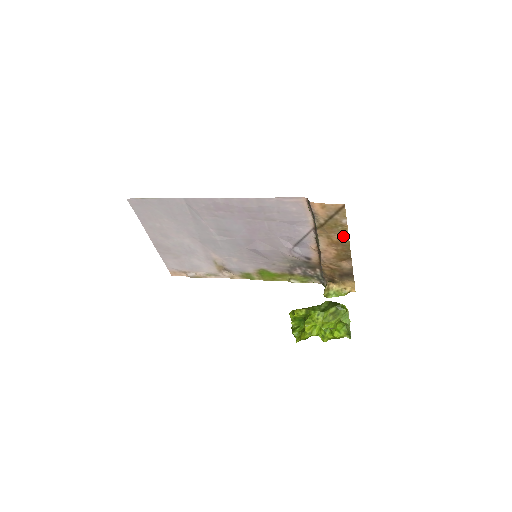
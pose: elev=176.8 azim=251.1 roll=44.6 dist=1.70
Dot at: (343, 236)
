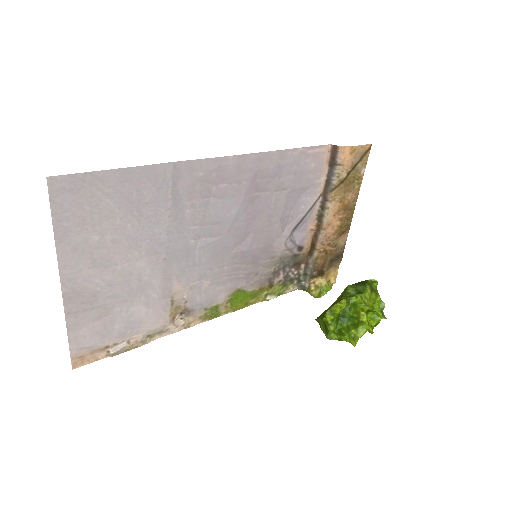
Dot at: (354, 195)
